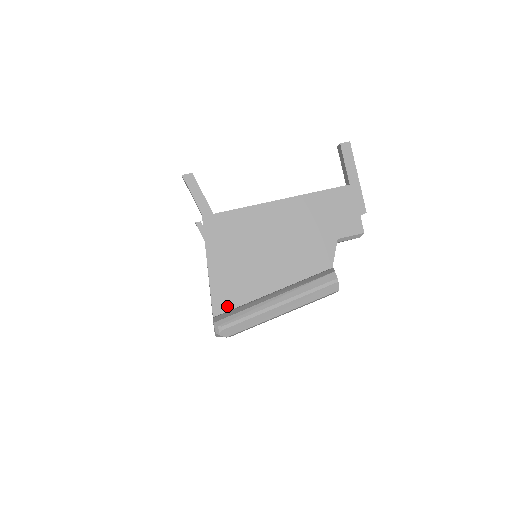
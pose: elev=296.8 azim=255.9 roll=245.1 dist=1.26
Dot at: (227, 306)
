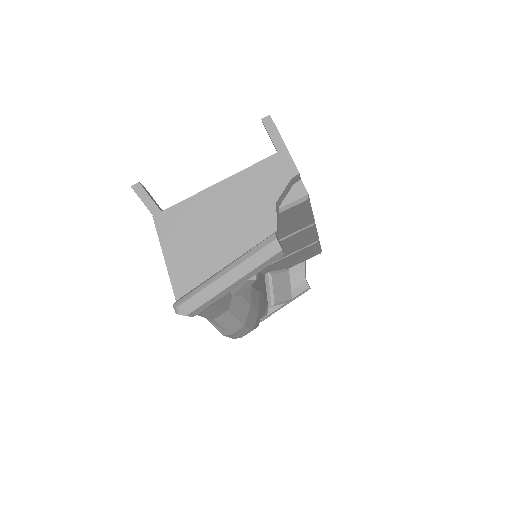
Dot at: (187, 289)
